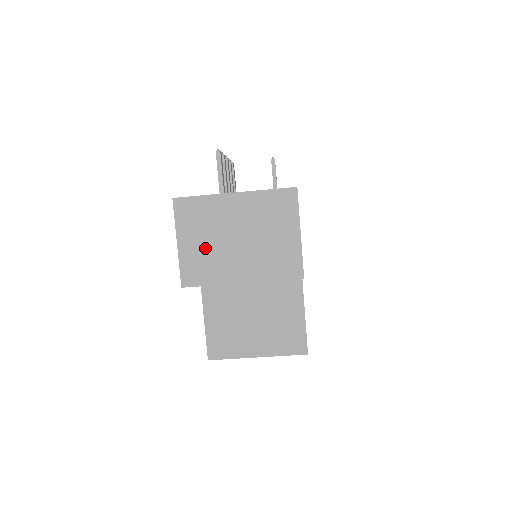
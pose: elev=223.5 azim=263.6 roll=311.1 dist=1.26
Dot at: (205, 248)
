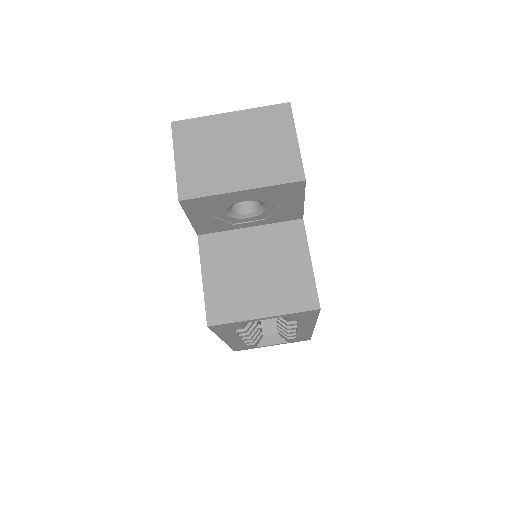
Dot at: (203, 162)
